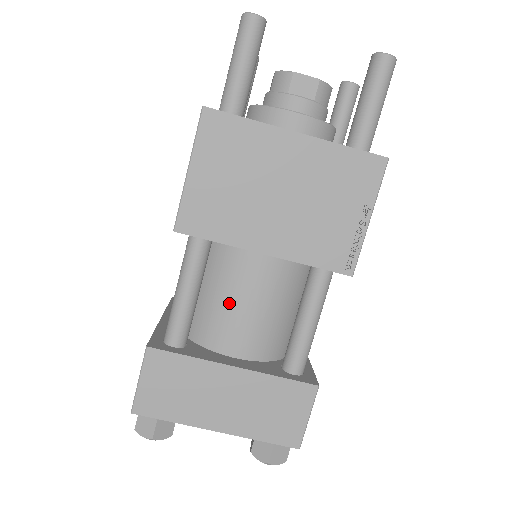
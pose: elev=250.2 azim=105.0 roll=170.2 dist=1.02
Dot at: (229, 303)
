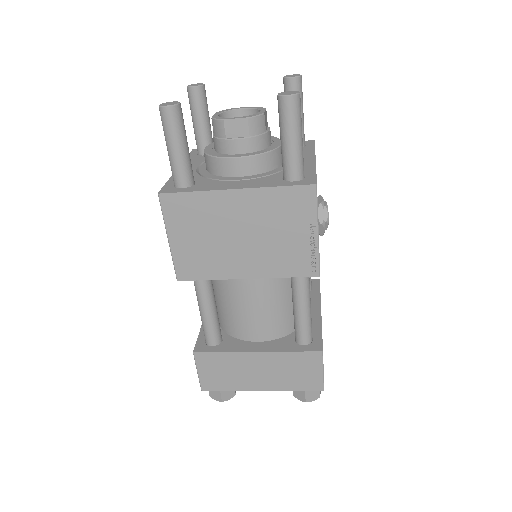
Dot at: (239, 309)
